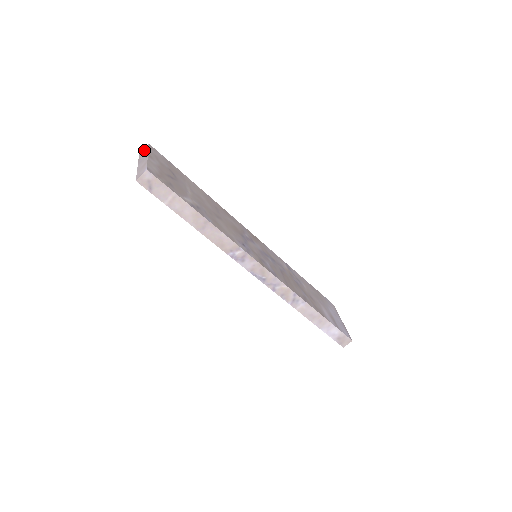
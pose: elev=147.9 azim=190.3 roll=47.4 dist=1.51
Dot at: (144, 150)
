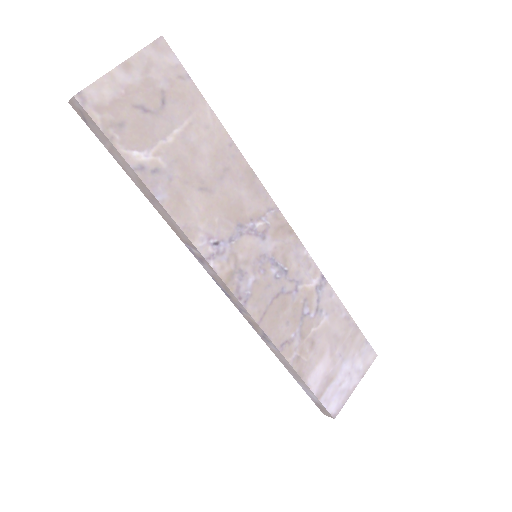
Dot at: occluded
